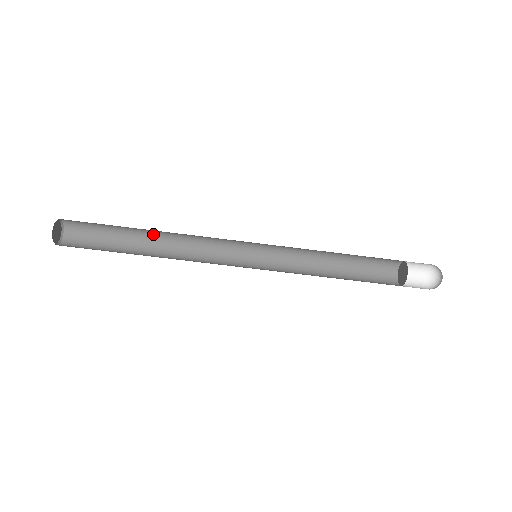
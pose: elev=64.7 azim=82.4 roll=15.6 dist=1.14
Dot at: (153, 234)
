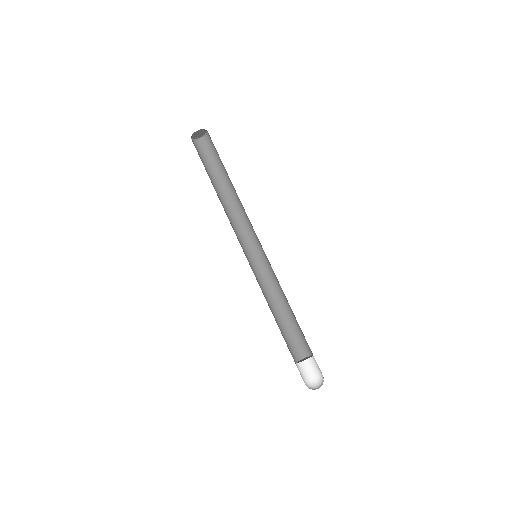
Dot at: (225, 192)
